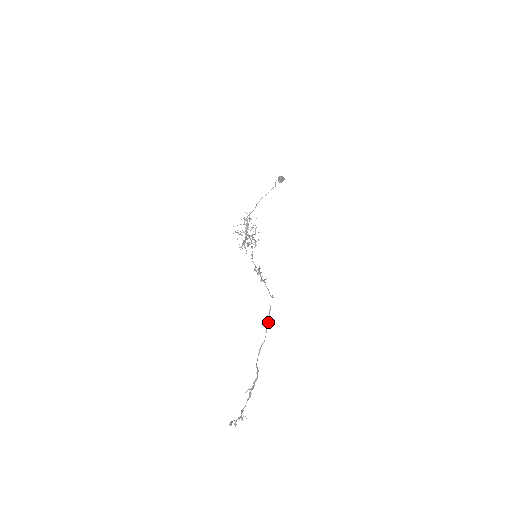
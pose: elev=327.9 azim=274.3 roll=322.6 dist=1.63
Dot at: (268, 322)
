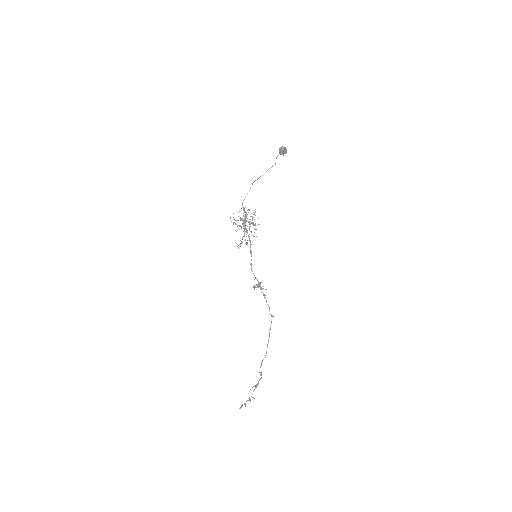
Dot at: occluded
